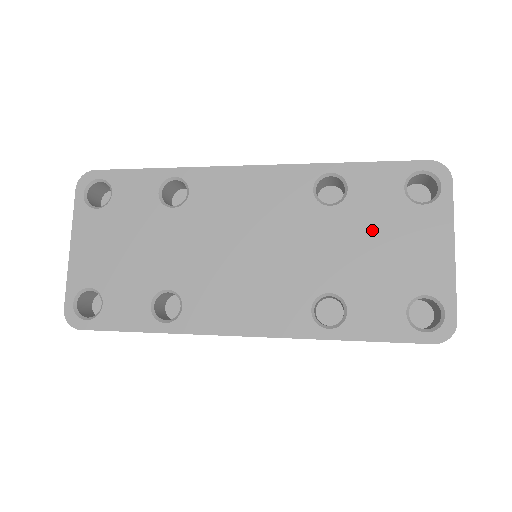
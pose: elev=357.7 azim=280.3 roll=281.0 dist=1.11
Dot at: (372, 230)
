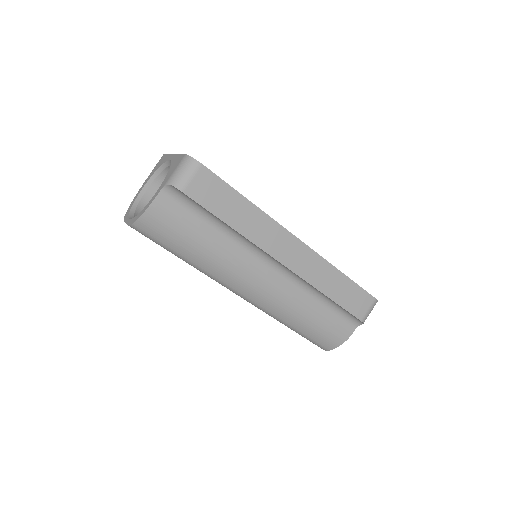
Dot at: occluded
